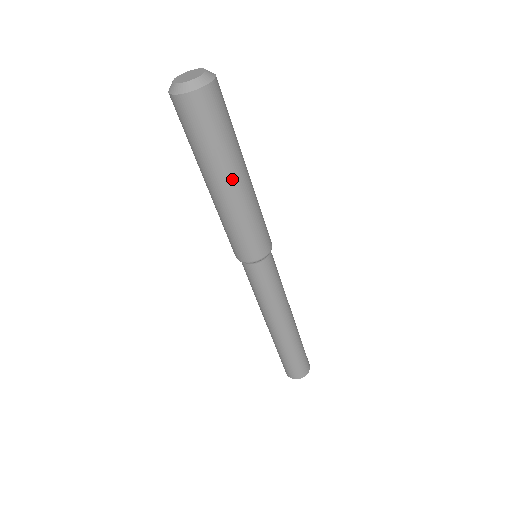
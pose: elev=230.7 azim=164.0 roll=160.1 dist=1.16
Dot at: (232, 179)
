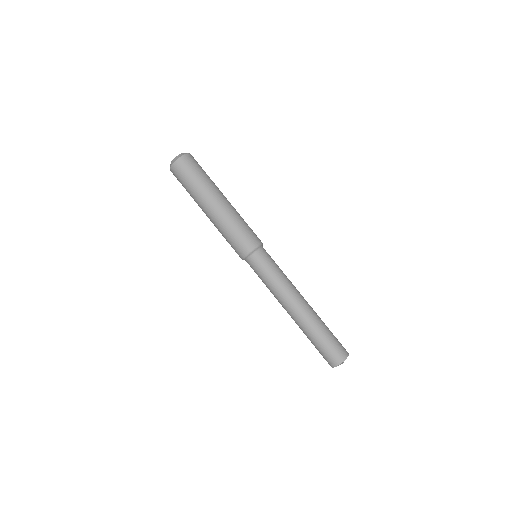
Dot at: (216, 198)
